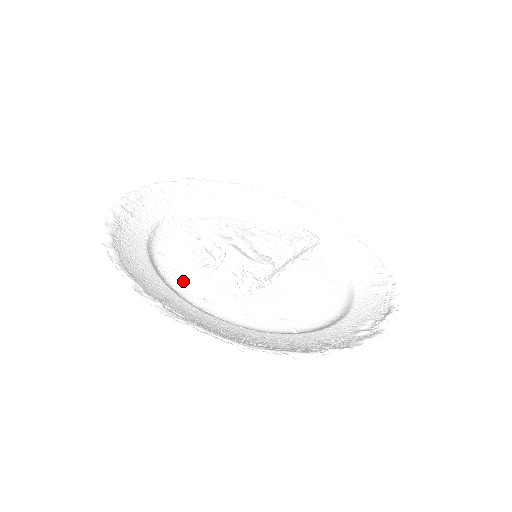
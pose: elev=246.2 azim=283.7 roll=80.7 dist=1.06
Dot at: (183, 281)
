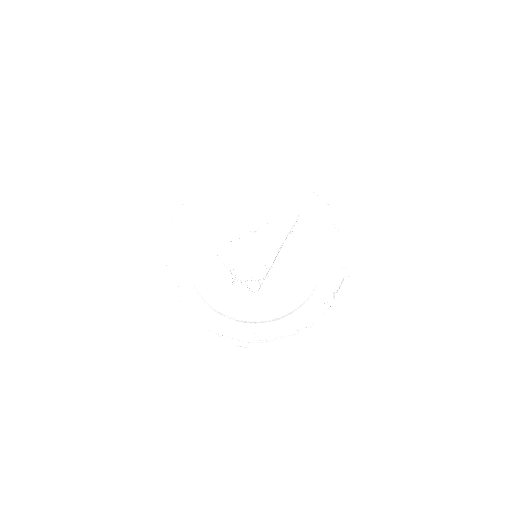
Dot at: (217, 296)
